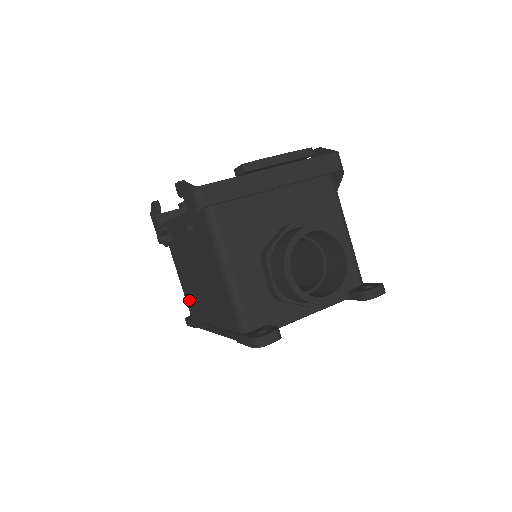
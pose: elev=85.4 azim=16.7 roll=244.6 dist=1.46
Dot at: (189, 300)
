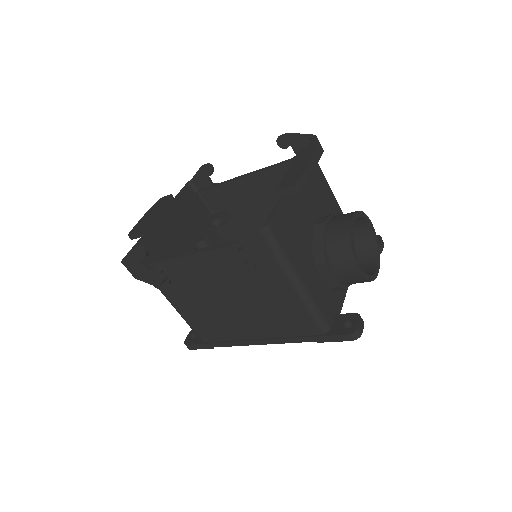
Dot at: (202, 327)
